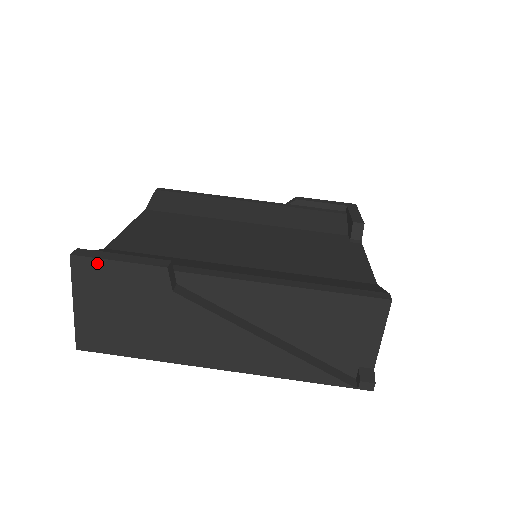
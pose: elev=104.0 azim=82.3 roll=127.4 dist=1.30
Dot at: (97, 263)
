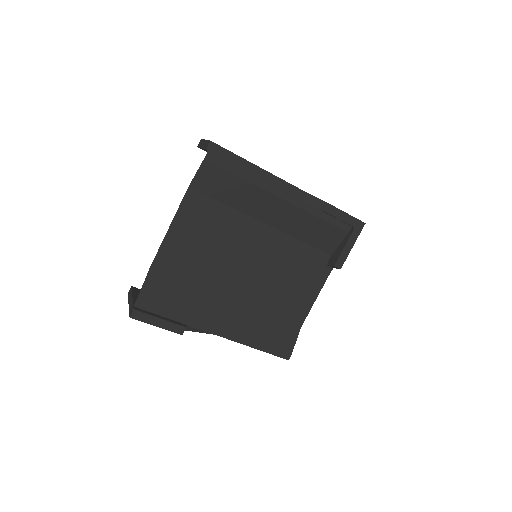
Dot at: (145, 321)
